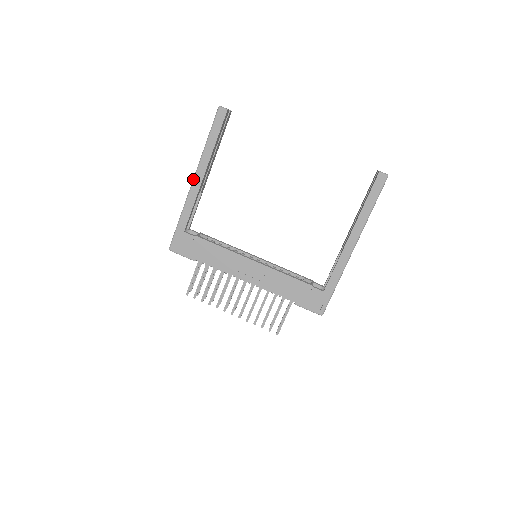
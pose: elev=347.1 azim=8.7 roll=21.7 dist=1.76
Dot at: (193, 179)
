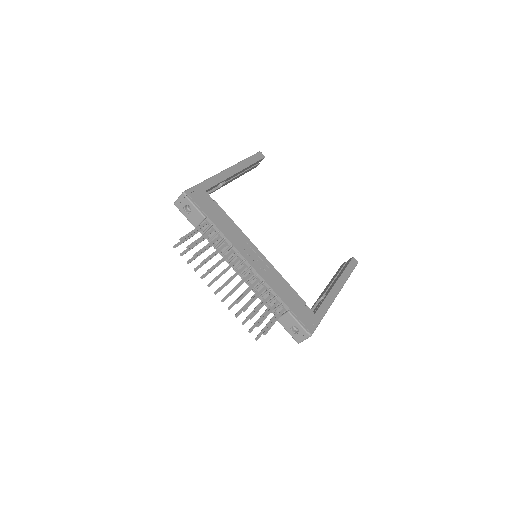
Dot at: (228, 168)
